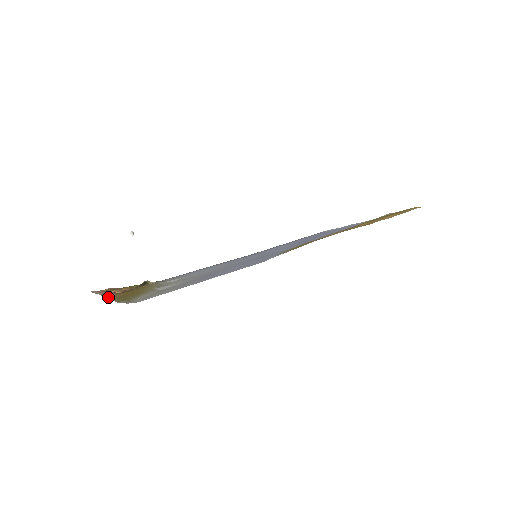
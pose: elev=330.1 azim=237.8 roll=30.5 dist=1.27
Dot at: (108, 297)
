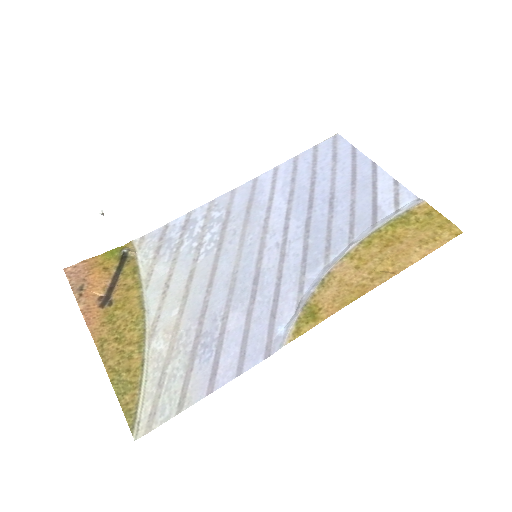
Dot at: (96, 335)
